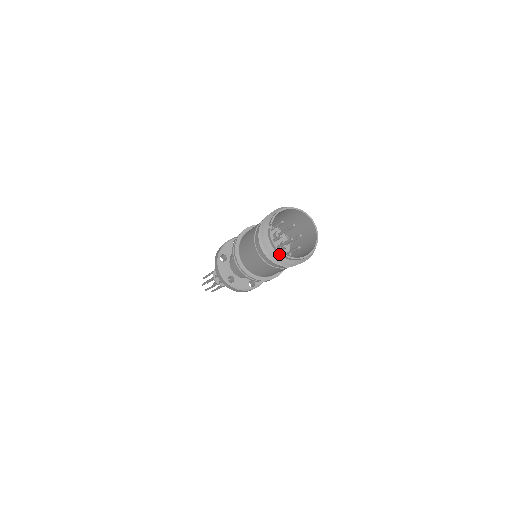
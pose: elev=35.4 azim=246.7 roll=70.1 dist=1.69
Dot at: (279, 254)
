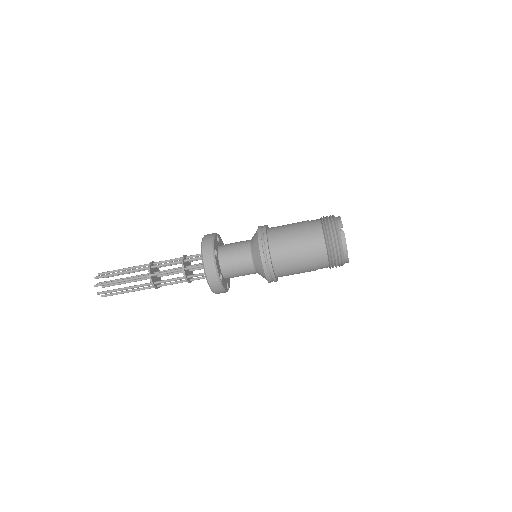
Dot at: (344, 255)
